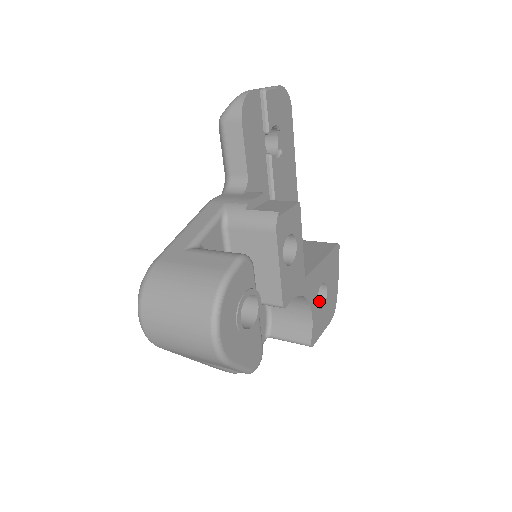
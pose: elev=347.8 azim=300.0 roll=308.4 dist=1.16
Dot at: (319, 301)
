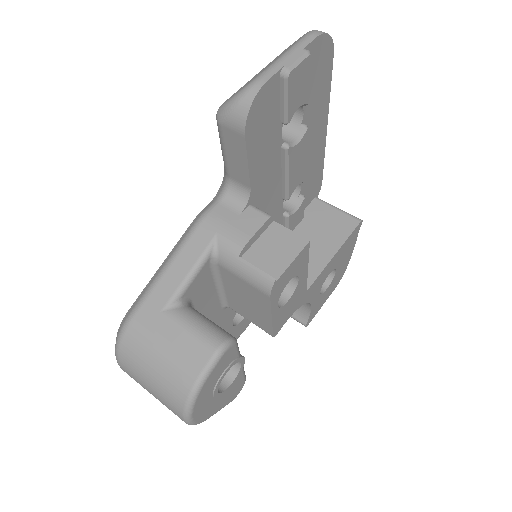
Dot at: occluded
